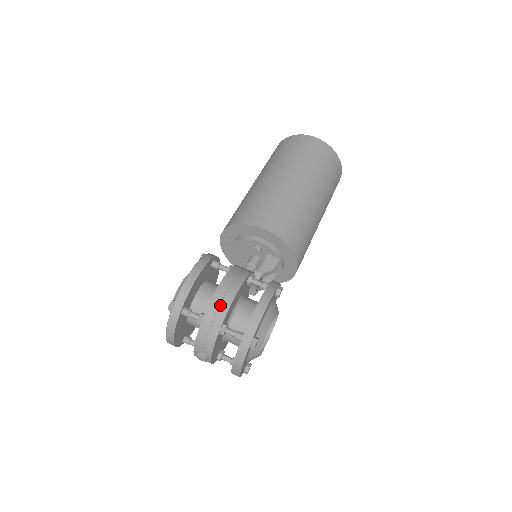
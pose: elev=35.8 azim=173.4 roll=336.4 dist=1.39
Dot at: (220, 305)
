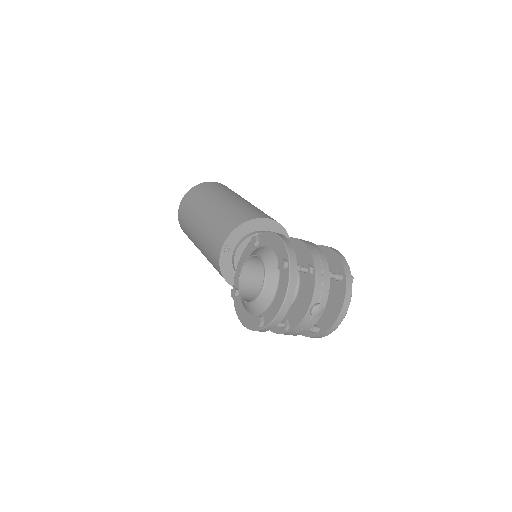
Dot at: (317, 252)
